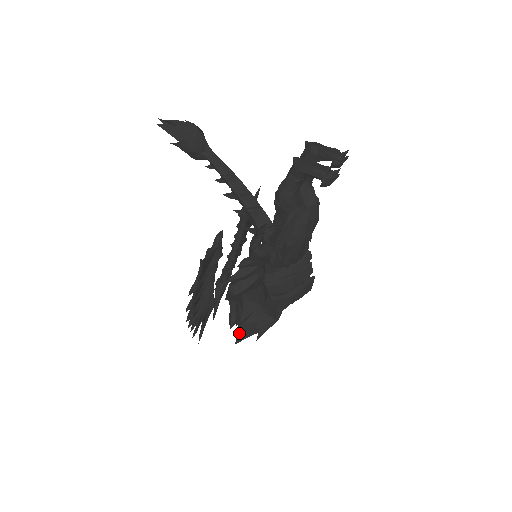
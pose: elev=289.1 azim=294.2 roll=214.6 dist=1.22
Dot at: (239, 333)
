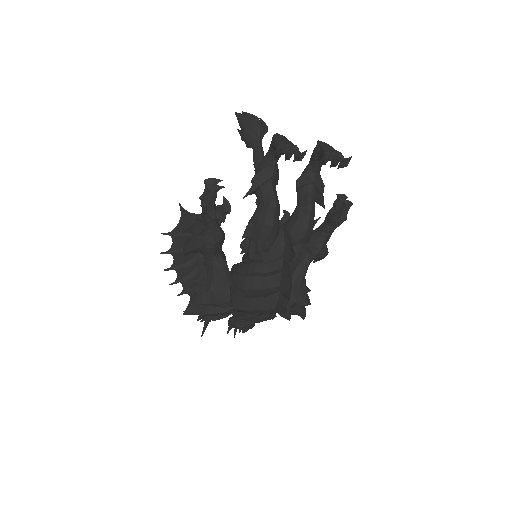
Dot at: (188, 304)
